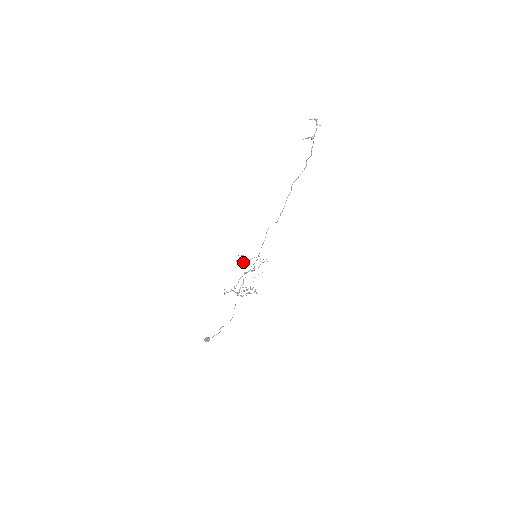
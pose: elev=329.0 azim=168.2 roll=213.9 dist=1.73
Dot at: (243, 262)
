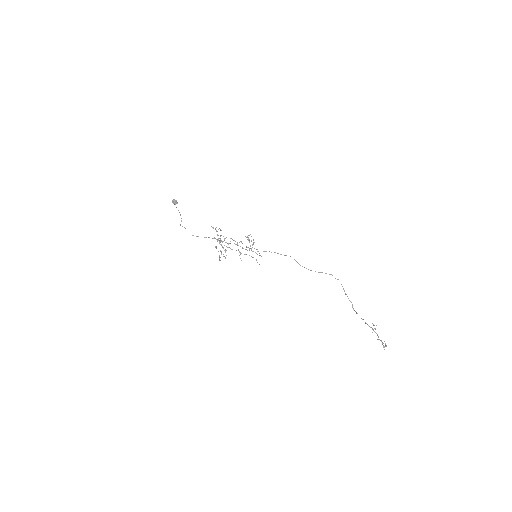
Dot at: occluded
